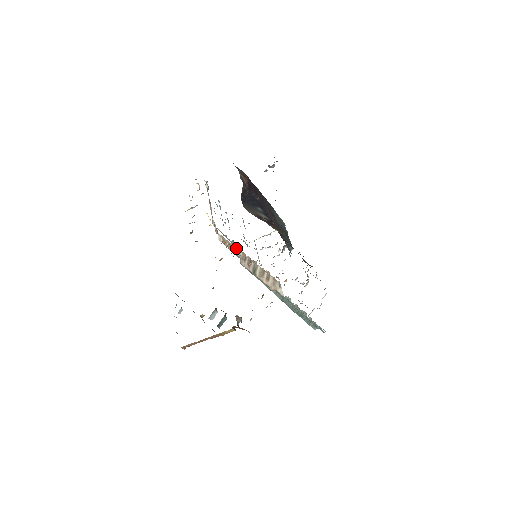
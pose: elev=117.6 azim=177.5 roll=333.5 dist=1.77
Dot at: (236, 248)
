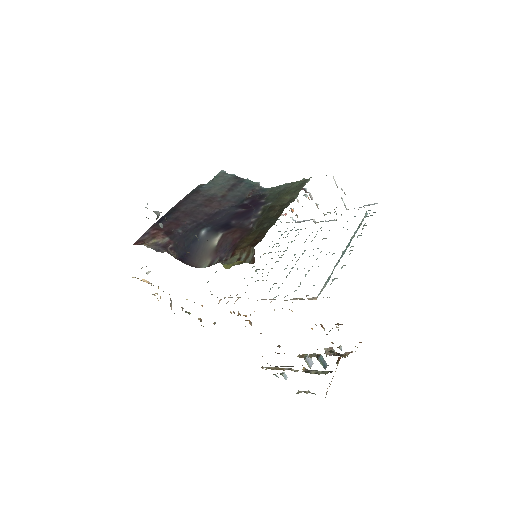
Dot at: occluded
